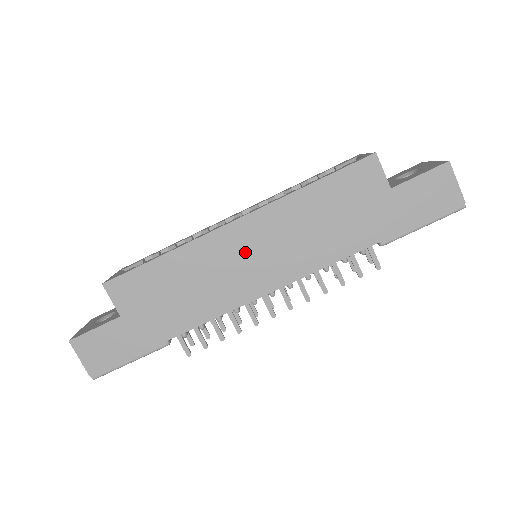
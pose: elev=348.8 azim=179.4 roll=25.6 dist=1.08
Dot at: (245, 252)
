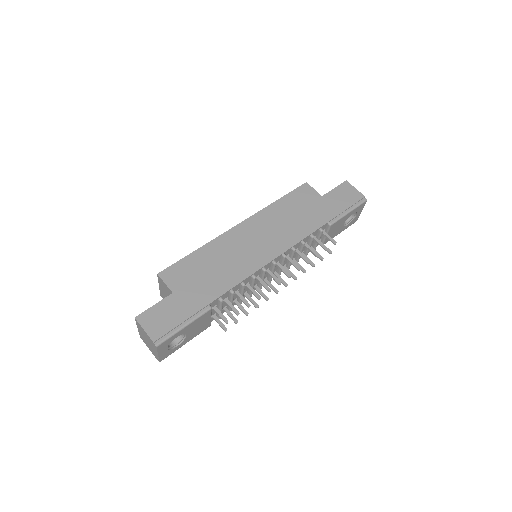
Dot at: (249, 240)
